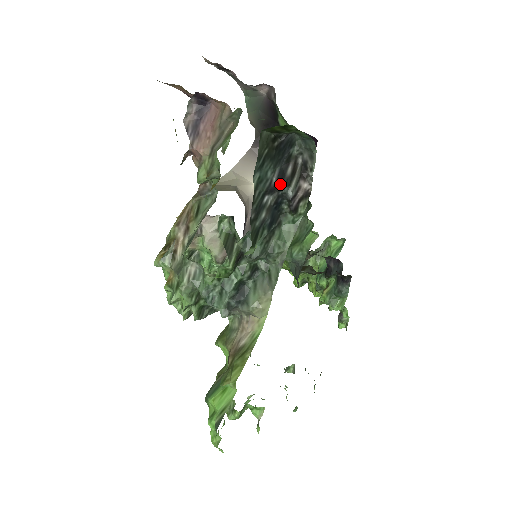
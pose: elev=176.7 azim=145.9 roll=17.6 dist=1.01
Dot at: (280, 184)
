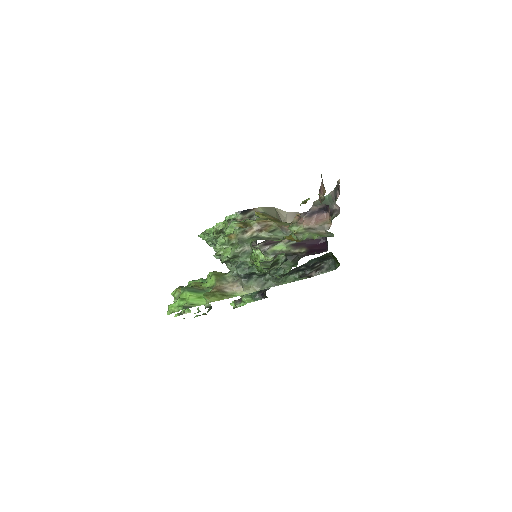
Dot at: (311, 267)
